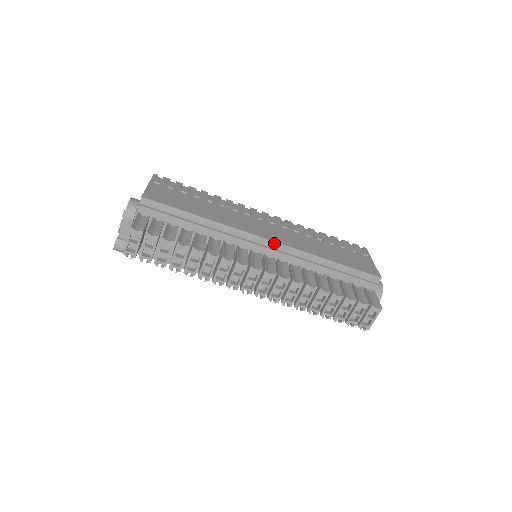
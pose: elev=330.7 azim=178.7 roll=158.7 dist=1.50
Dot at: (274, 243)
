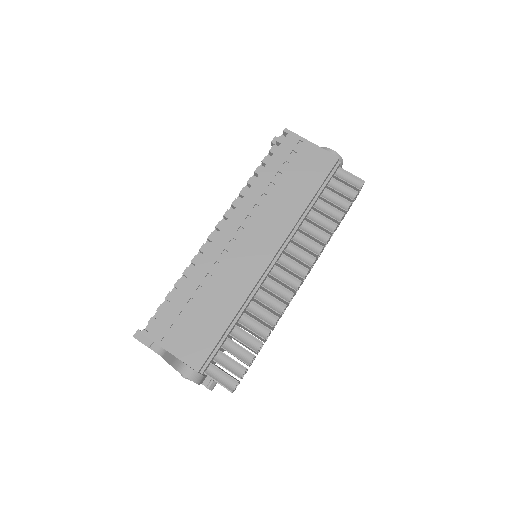
Dot at: (277, 253)
